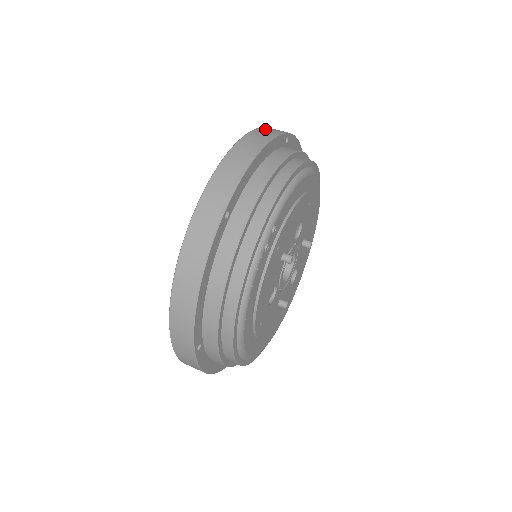
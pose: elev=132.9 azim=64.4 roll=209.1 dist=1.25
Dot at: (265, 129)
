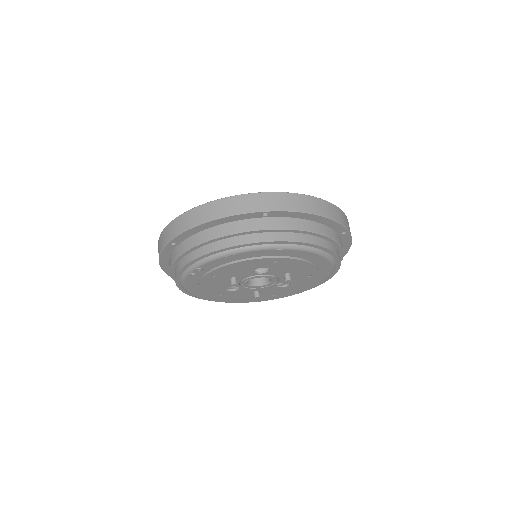
Dot at: (247, 199)
